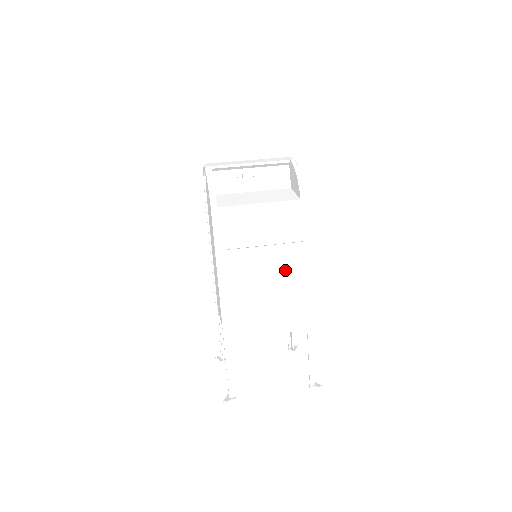
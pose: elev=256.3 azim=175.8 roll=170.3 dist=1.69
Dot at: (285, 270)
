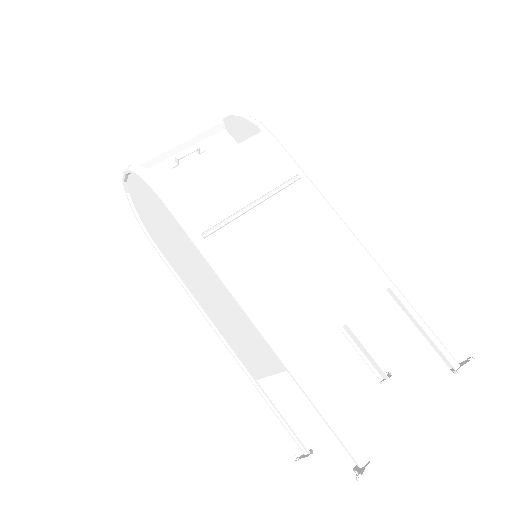
Dot at: (303, 222)
